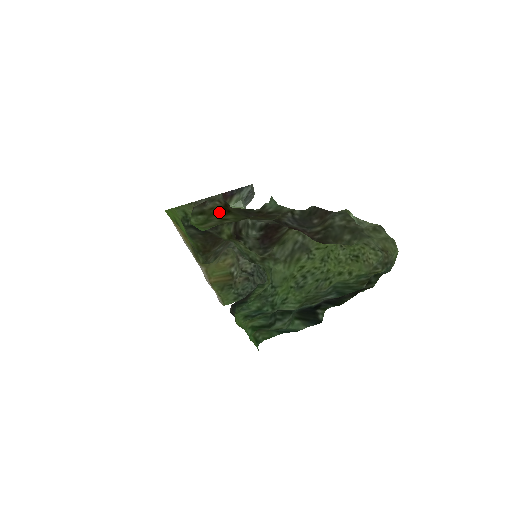
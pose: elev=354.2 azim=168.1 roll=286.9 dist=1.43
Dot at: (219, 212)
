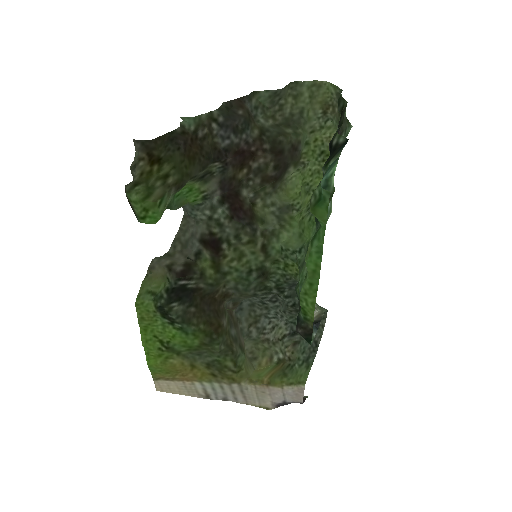
Dot at: (152, 172)
